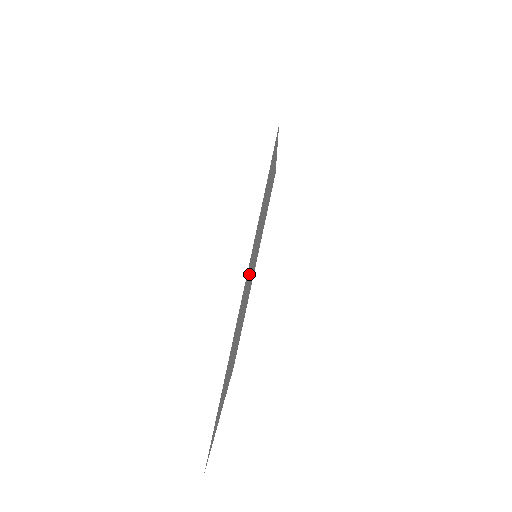
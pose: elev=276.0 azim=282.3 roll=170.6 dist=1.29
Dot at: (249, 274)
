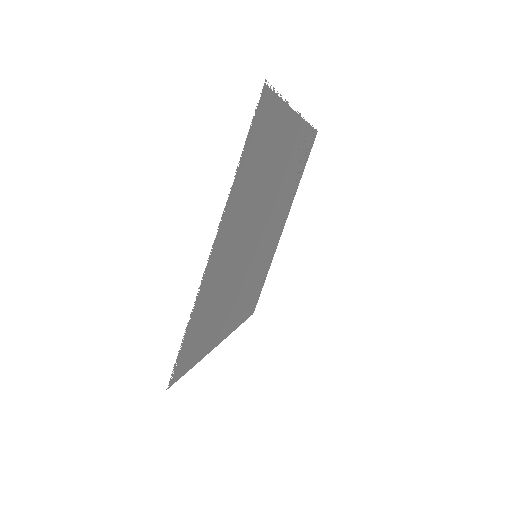
Dot at: (281, 175)
